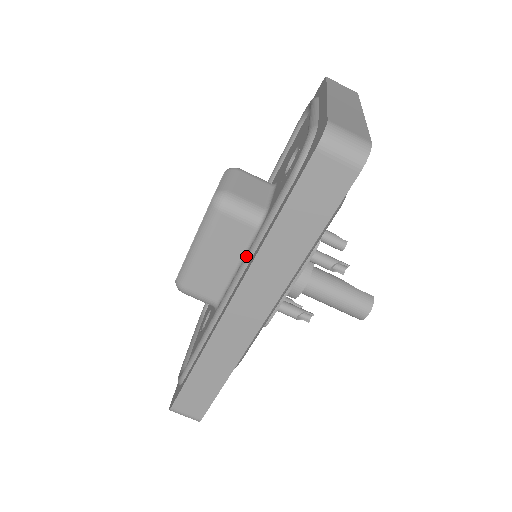
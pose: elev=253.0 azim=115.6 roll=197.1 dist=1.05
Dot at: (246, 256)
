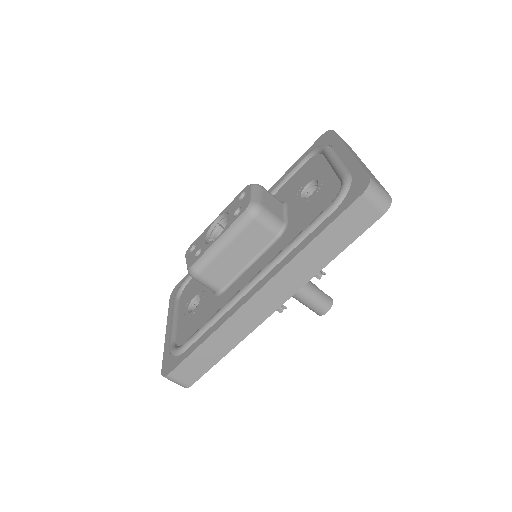
Dot at: (277, 257)
